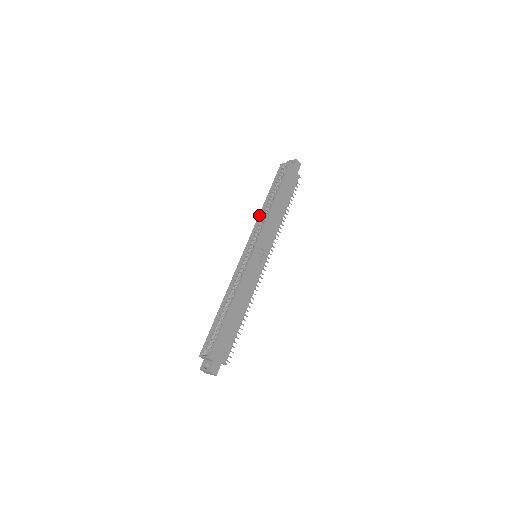
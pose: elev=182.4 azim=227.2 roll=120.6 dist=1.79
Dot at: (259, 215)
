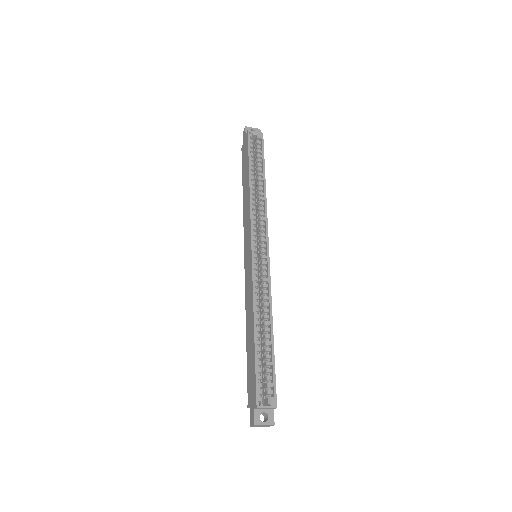
Dot at: (251, 200)
